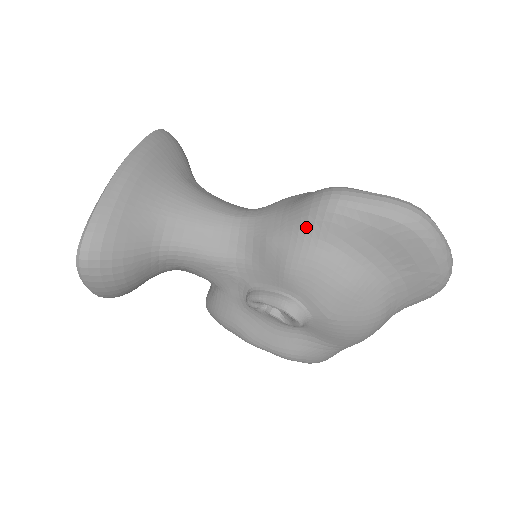
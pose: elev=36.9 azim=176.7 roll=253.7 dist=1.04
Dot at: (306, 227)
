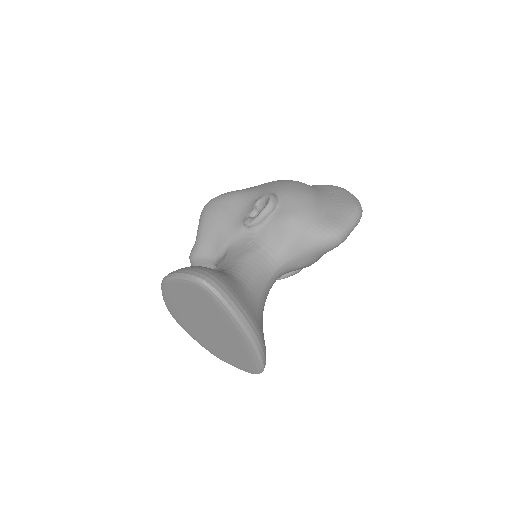
Dot at: occluded
